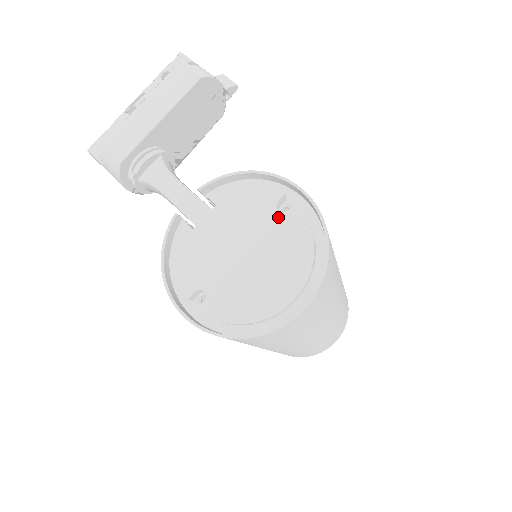
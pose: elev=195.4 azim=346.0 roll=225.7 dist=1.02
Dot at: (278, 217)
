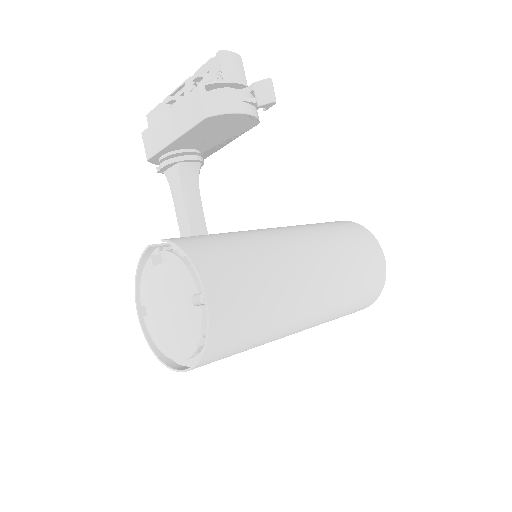
Dot at: (189, 305)
